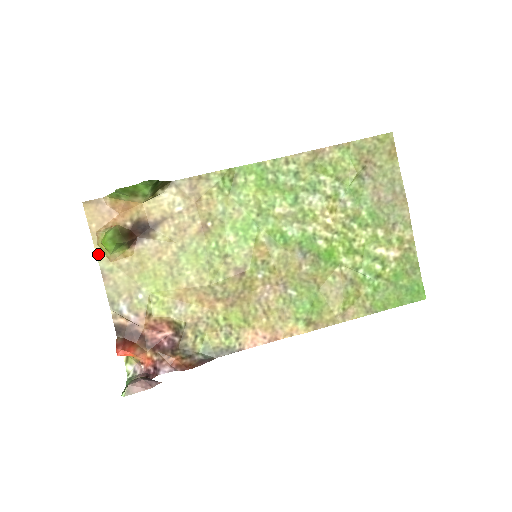
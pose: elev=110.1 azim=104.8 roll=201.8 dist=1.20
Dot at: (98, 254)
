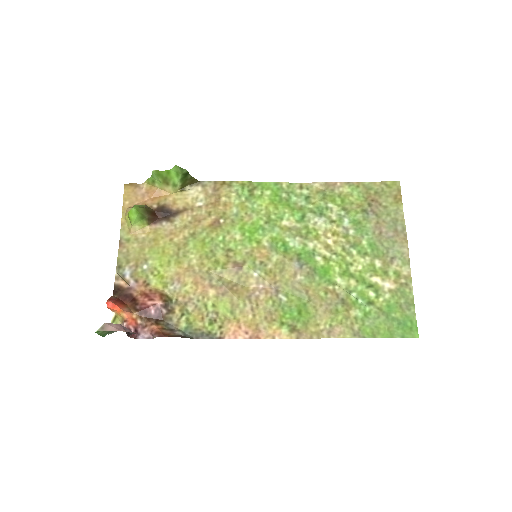
Dot at: (122, 225)
